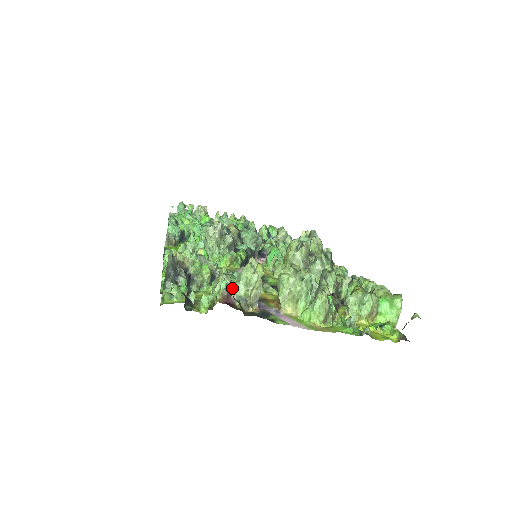
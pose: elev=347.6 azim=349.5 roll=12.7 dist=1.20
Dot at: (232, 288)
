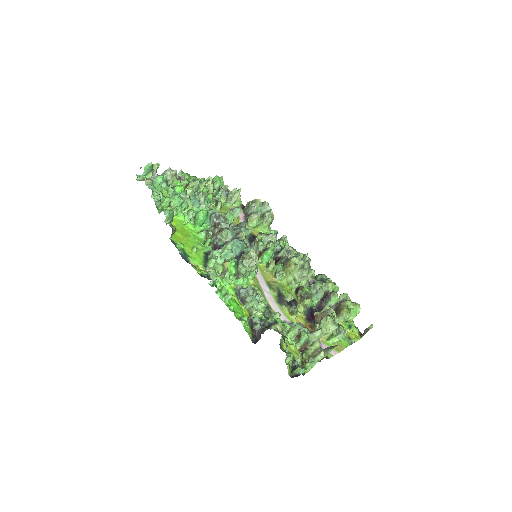
Dot at: occluded
